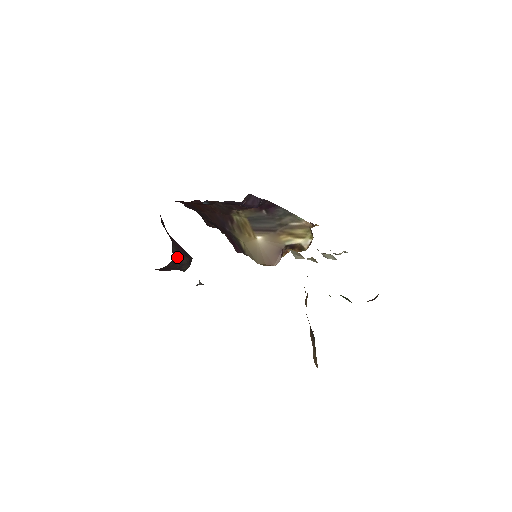
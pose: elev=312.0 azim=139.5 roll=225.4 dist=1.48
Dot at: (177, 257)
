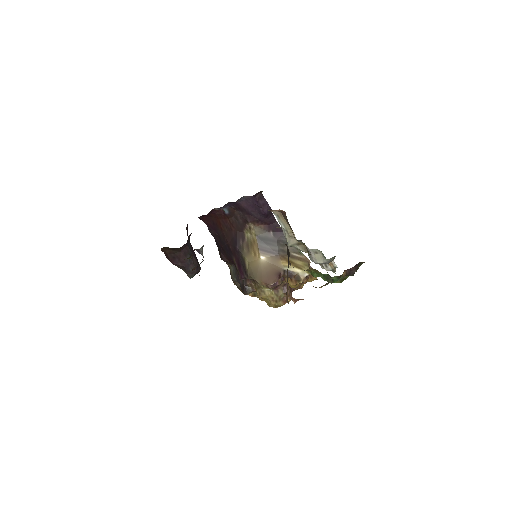
Dot at: (189, 251)
